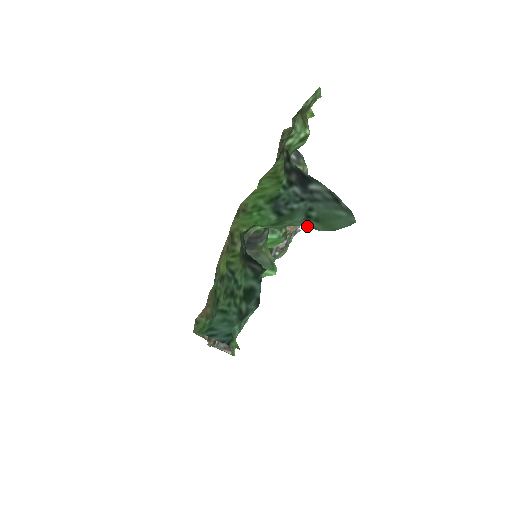
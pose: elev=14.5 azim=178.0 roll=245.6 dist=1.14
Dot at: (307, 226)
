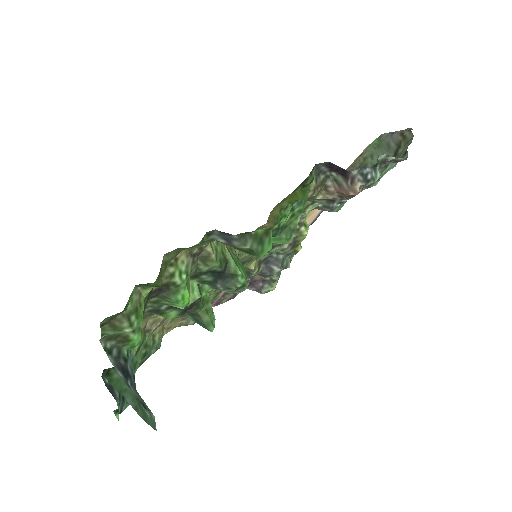
Dot at: (132, 402)
